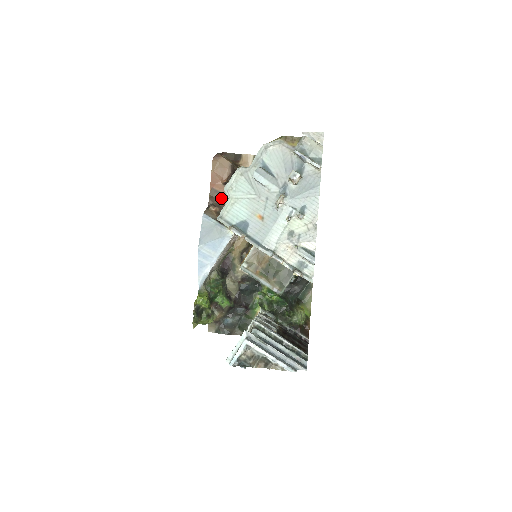
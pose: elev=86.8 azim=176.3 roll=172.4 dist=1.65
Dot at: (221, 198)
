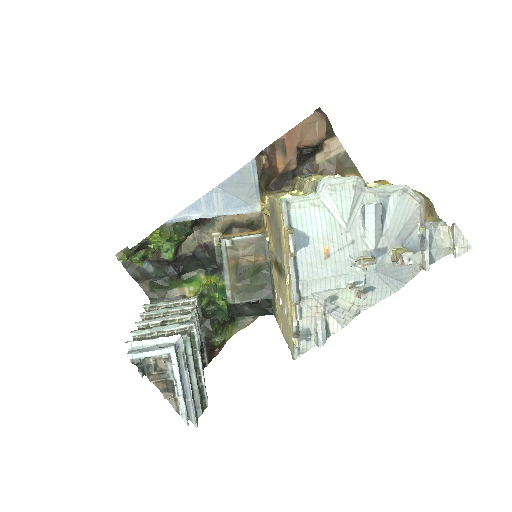
Dot at: (281, 158)
